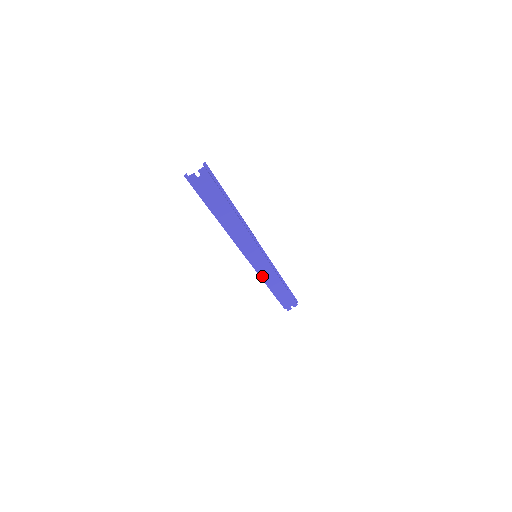
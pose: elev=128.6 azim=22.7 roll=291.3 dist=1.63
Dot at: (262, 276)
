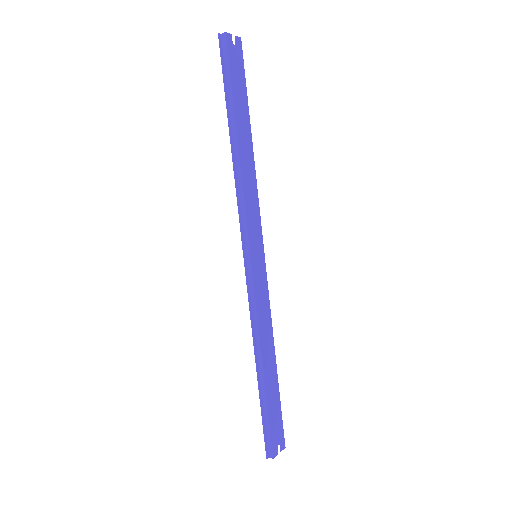
Dot at: (257, 314)
